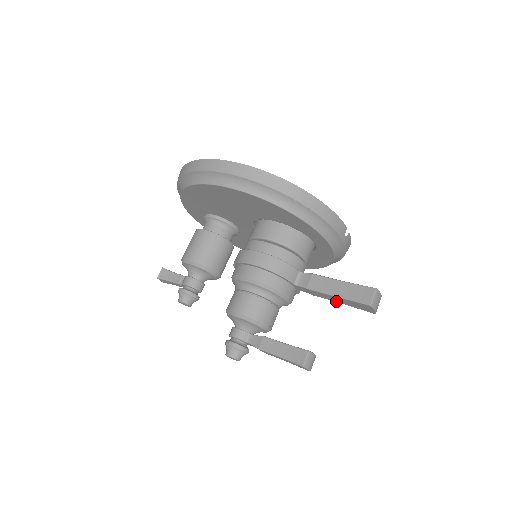
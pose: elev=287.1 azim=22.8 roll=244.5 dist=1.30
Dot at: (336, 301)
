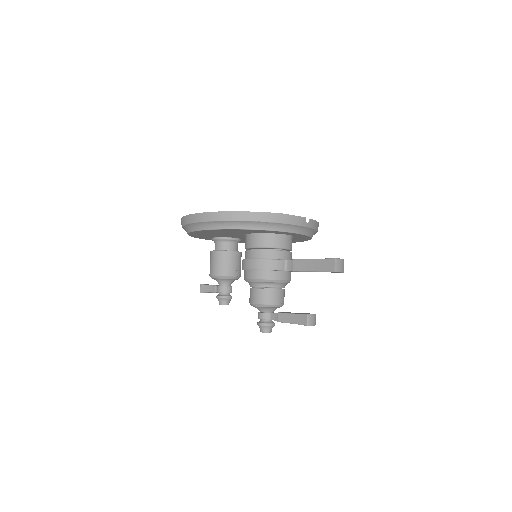
Dot at: occluded
